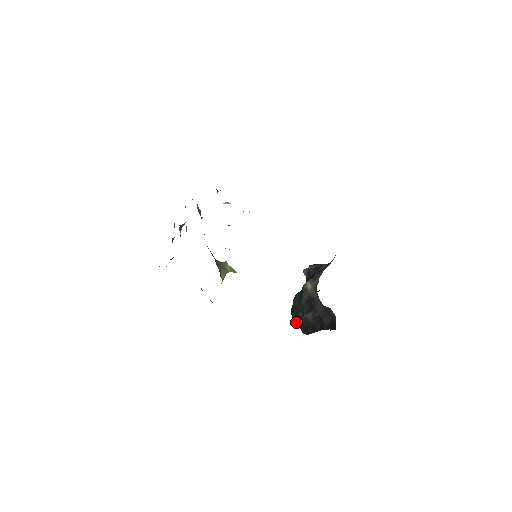
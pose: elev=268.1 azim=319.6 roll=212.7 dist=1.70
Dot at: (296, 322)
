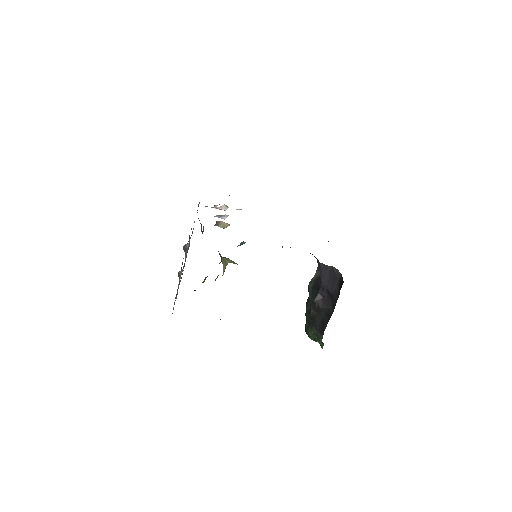
Dot at: (311, 330)
